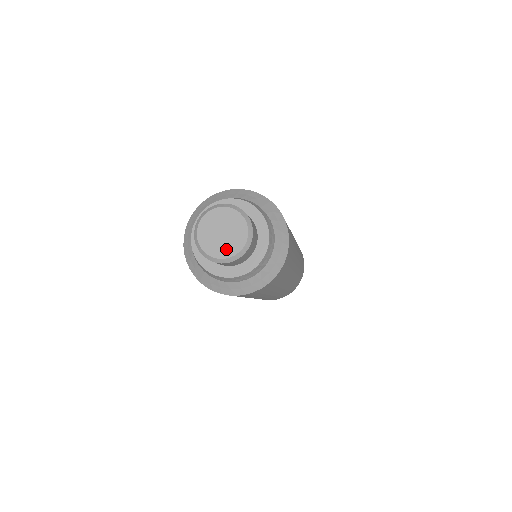
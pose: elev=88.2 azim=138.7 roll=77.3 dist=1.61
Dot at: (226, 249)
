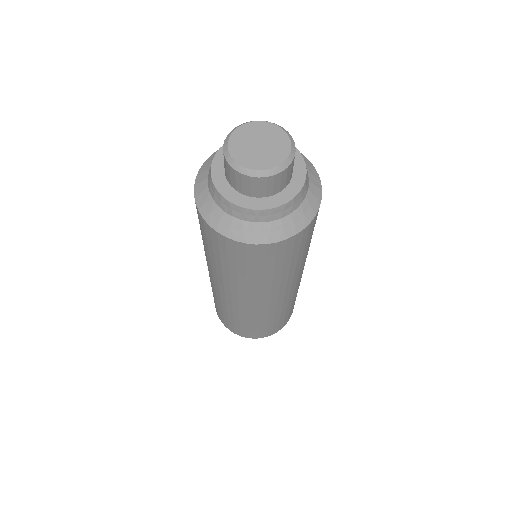
Dot at: (247, 158)
